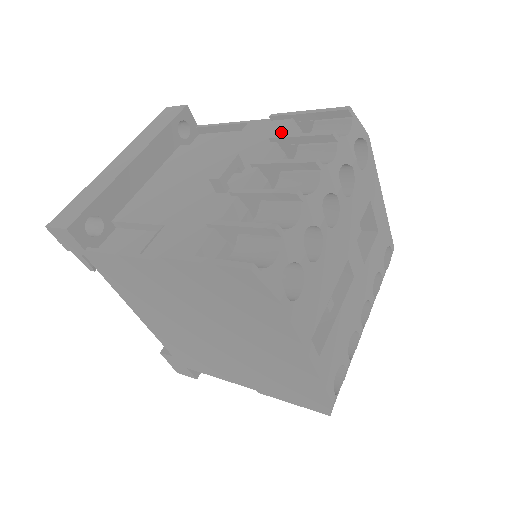
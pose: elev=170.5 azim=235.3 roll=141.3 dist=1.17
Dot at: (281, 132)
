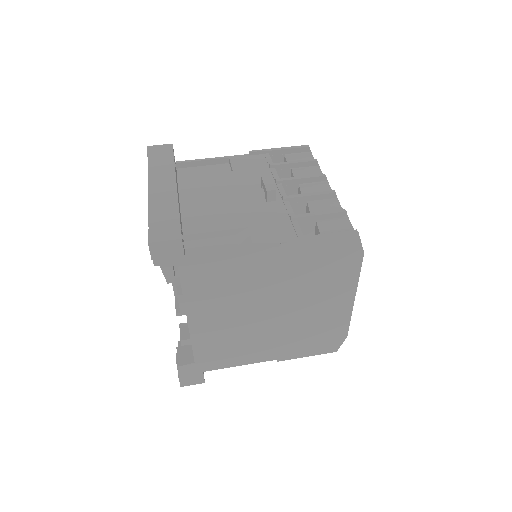
Dot at: (271, 162)
